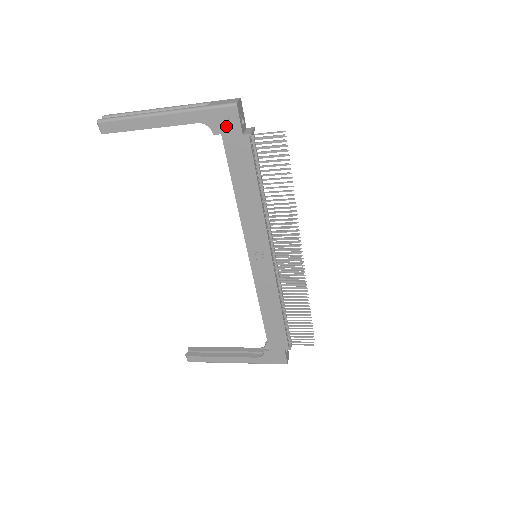
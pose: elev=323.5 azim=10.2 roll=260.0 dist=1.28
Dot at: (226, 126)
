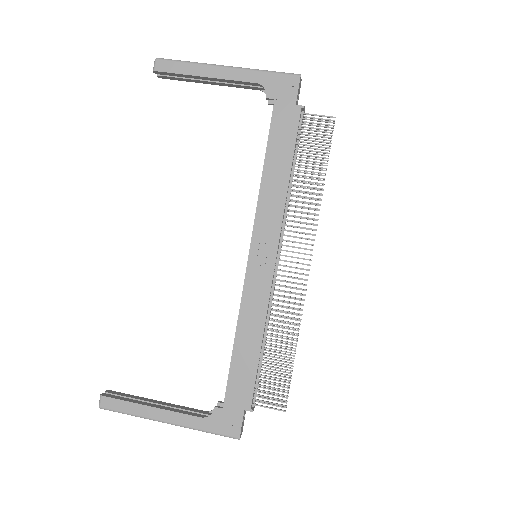
Dot at: (282, 92)
